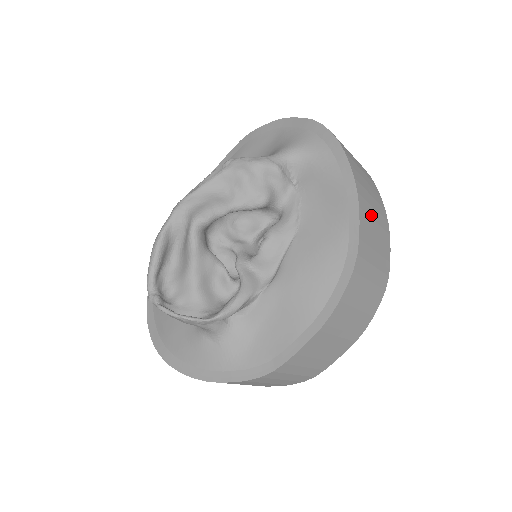
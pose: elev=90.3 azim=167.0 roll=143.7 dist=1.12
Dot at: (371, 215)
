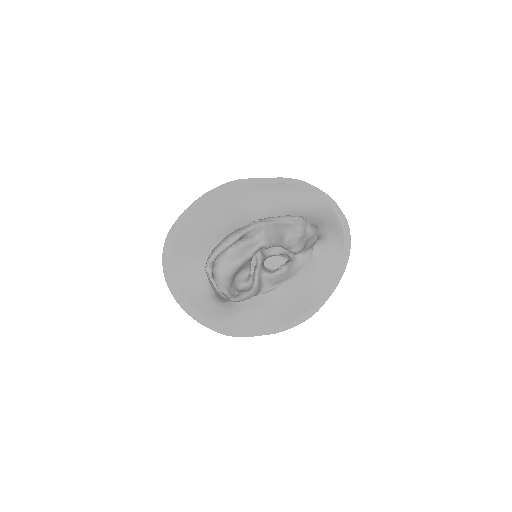
Dot at: occluded
